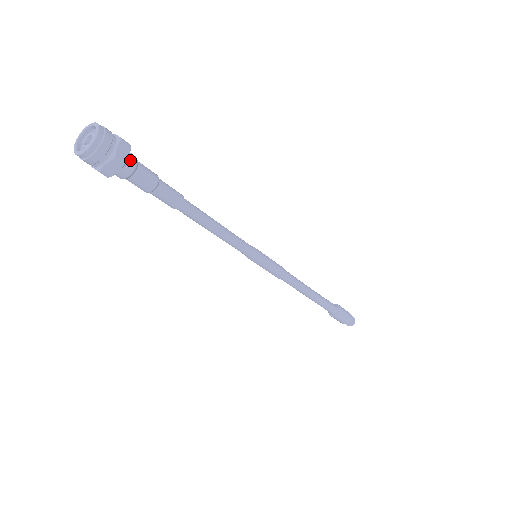
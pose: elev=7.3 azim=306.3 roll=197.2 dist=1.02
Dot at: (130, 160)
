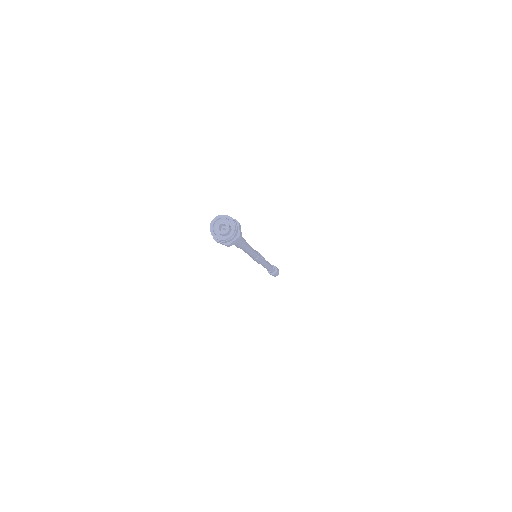
Dot at: occluded
